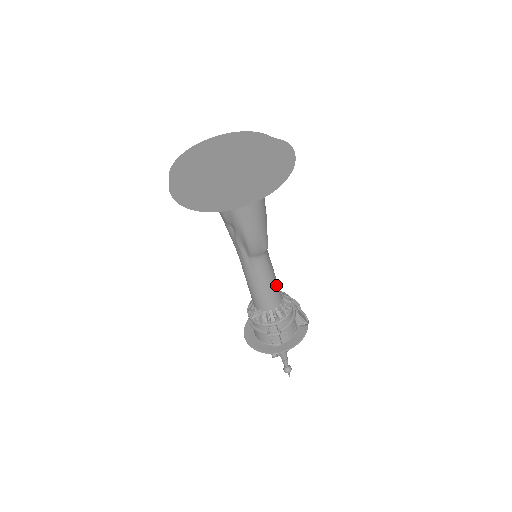
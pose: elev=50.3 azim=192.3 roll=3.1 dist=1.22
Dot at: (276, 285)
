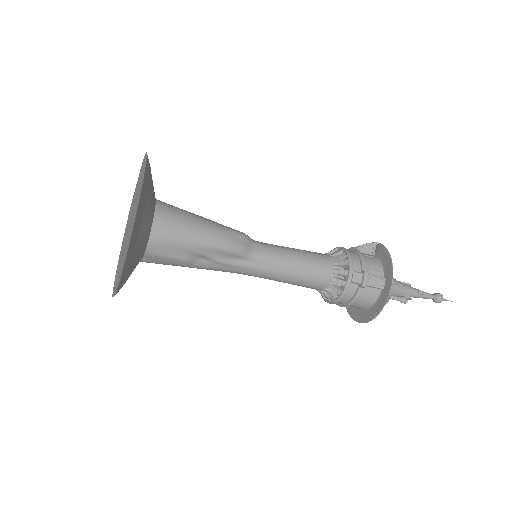
Dot at: (304, 252)
